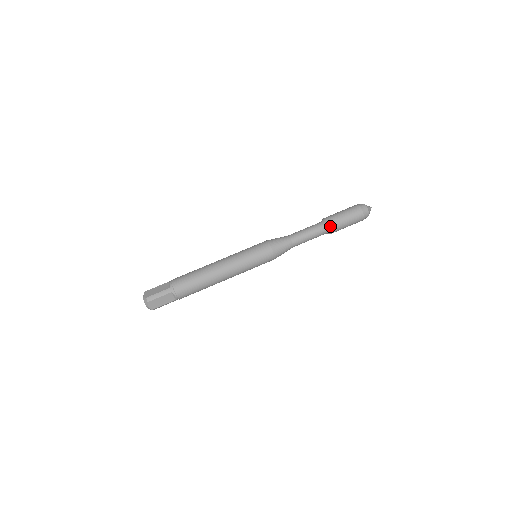
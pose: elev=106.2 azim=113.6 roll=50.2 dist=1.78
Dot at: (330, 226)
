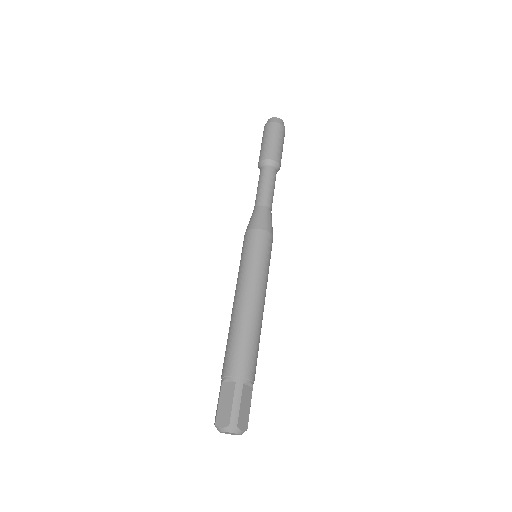
Dot at: (275, 160)
